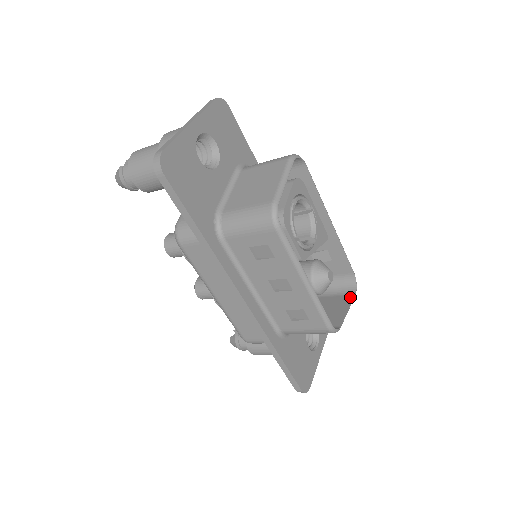
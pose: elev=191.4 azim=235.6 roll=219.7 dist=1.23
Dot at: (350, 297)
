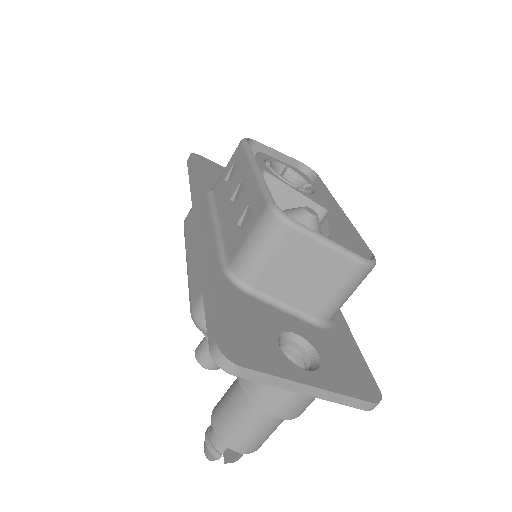
Dot at: (352, 258)
